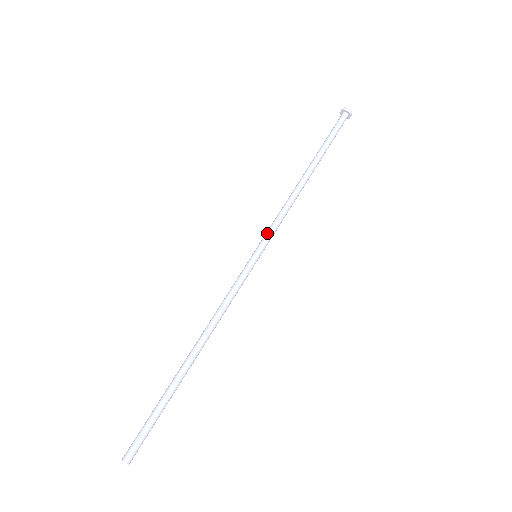
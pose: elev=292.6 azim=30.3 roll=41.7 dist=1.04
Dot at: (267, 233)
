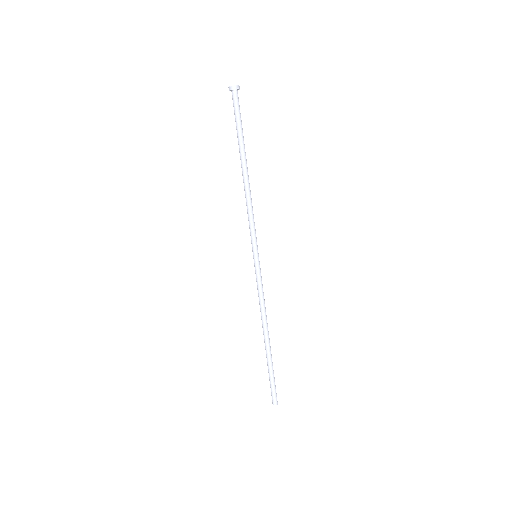
Dot at: (254, 237)
